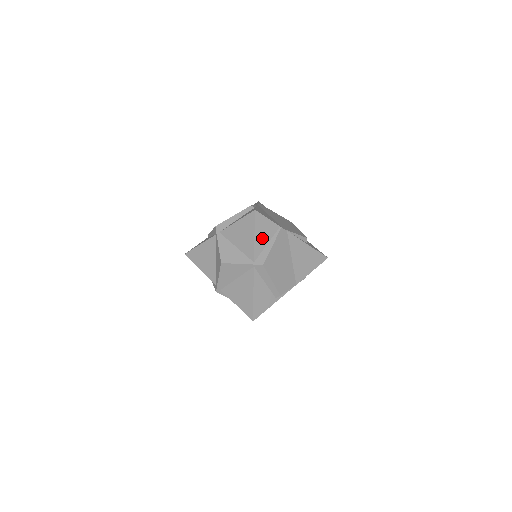
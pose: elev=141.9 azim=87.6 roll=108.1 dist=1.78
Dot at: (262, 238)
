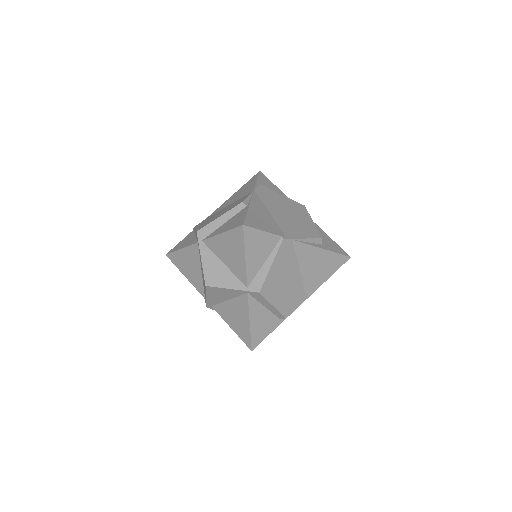
Dot at: (257, 257)
